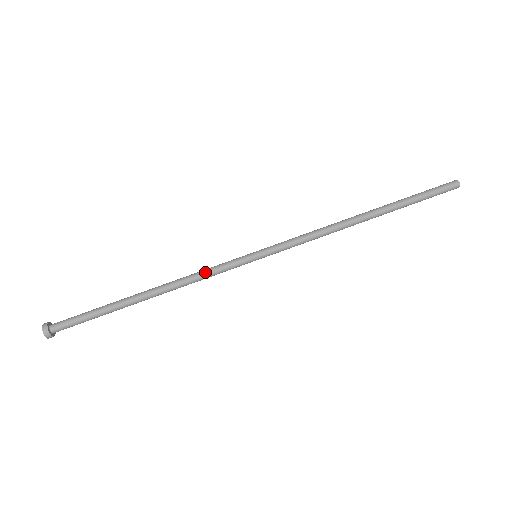
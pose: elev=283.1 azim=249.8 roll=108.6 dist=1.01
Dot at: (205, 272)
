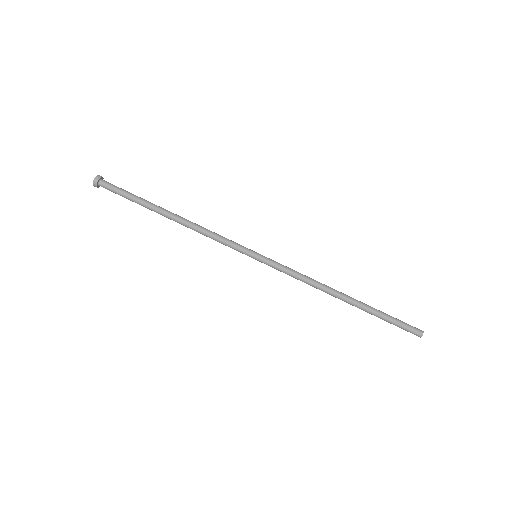
Dot at: (216, 239)
